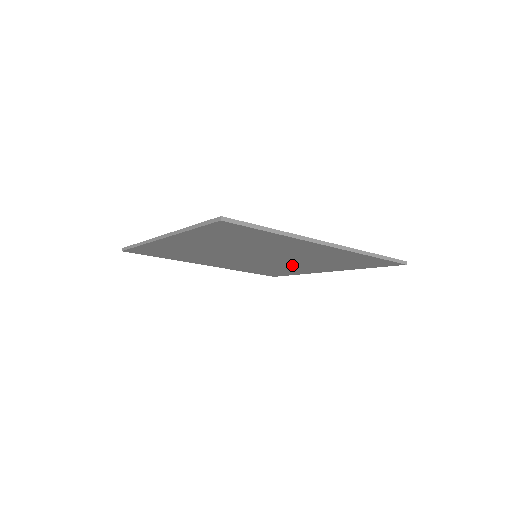
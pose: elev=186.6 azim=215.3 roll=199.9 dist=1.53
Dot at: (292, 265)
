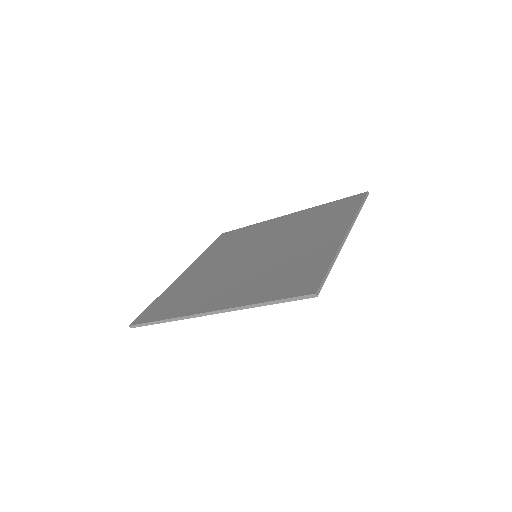
Dot at: occluded
